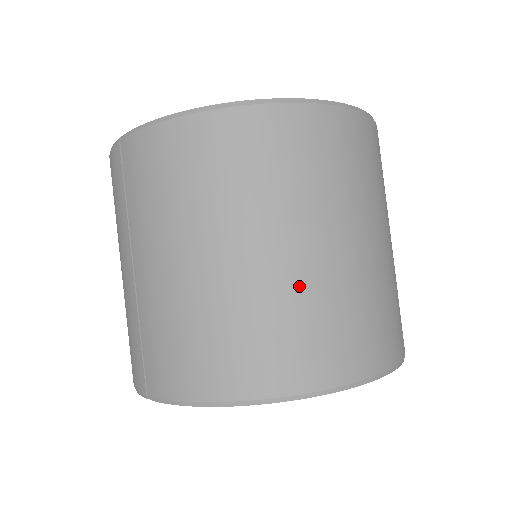
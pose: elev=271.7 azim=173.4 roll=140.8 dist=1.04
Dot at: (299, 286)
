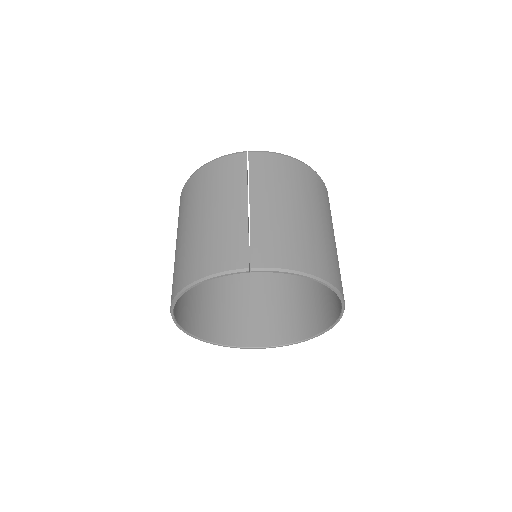
Dot at: (332, 245)
